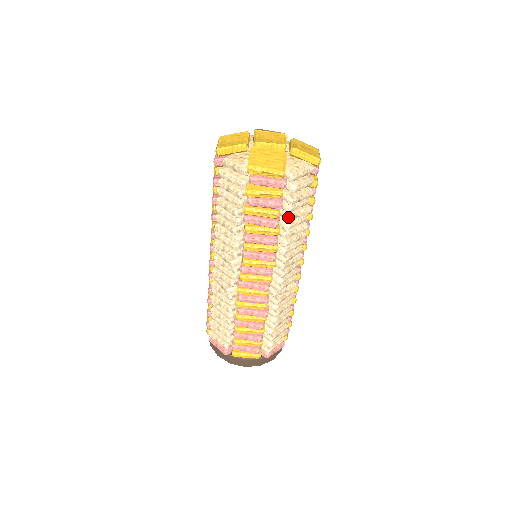
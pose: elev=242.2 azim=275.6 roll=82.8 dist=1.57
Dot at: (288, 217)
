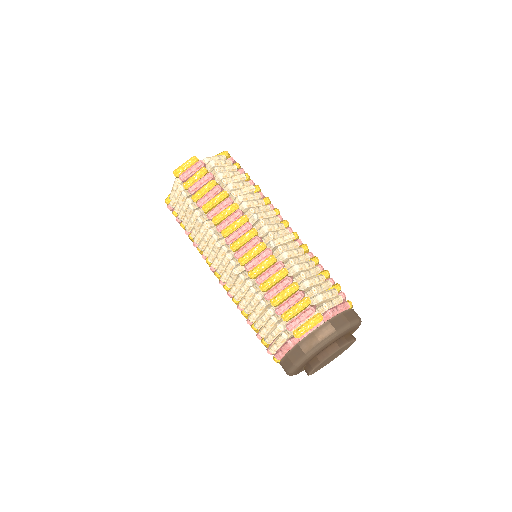
Dot at: (224, 180)
